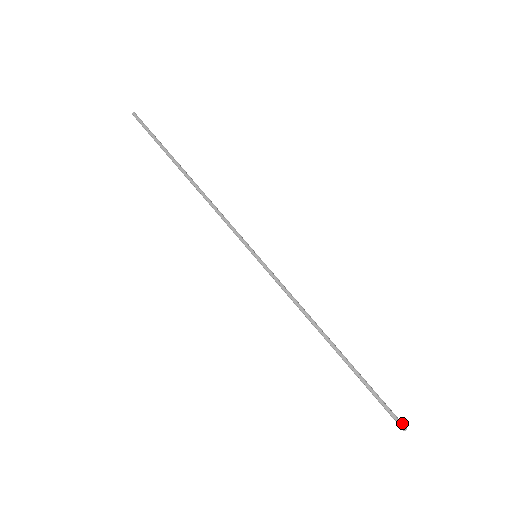
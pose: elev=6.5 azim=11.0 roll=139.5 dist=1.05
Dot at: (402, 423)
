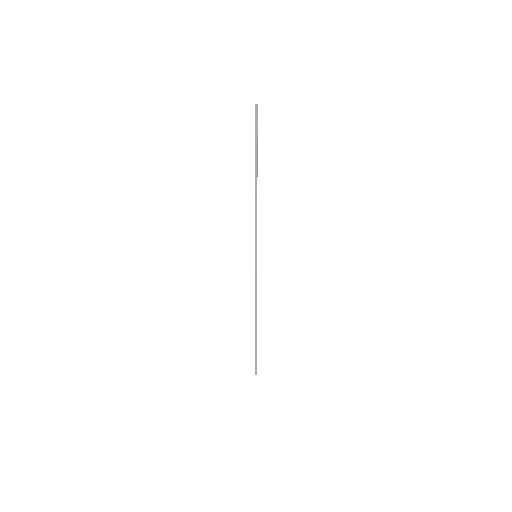
Dot at: occluded
